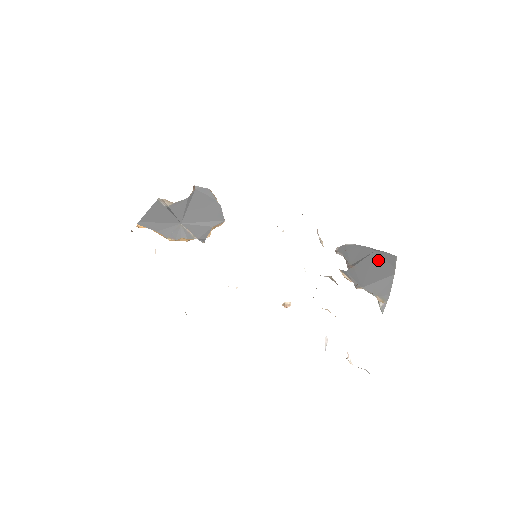
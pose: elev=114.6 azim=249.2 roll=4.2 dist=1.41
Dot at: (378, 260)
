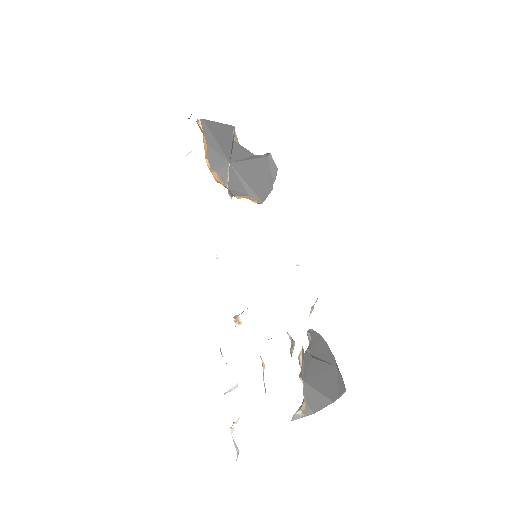
Dot at: (333, 376)
